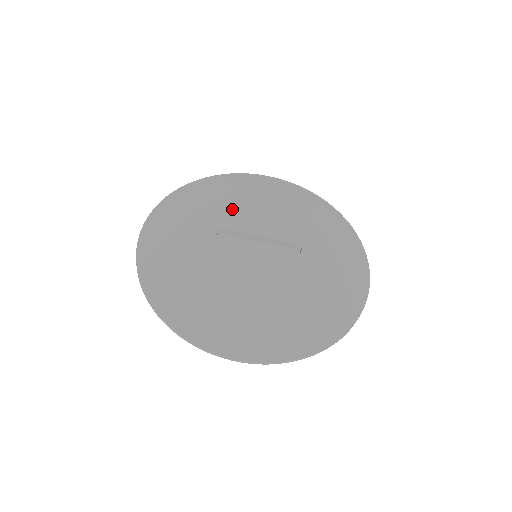
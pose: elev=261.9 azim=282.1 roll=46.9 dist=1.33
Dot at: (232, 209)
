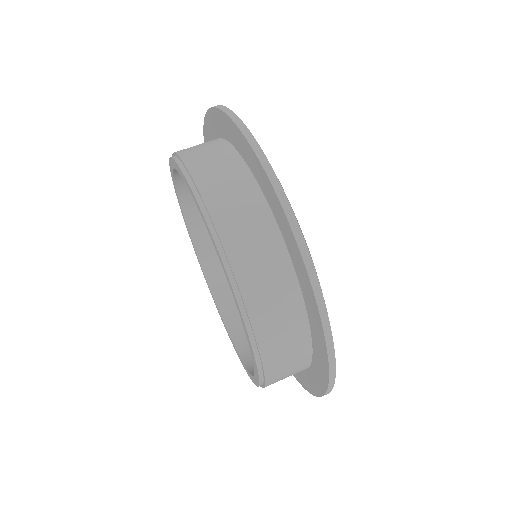
Dot at: occluded
